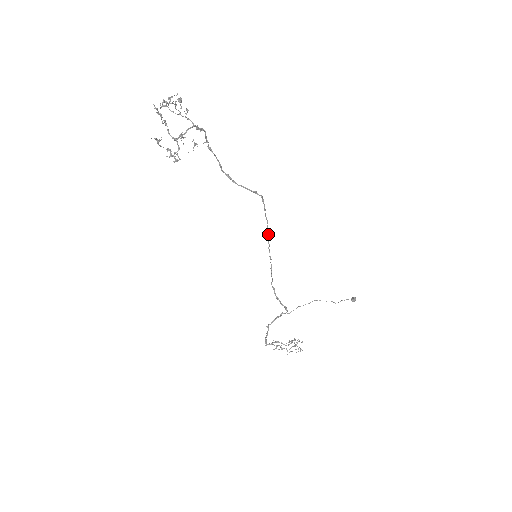
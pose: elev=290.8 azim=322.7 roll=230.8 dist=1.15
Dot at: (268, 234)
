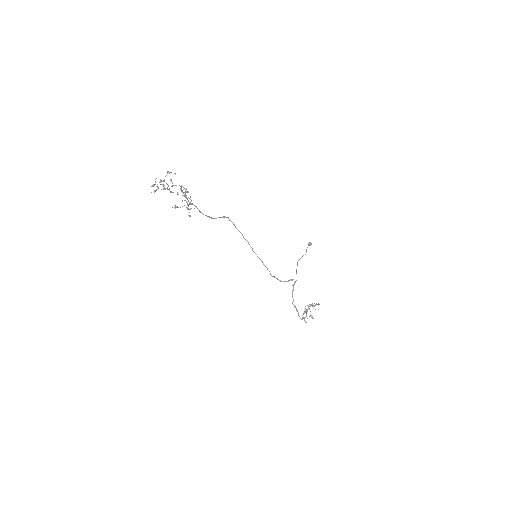
Dot at: (247, 241)
